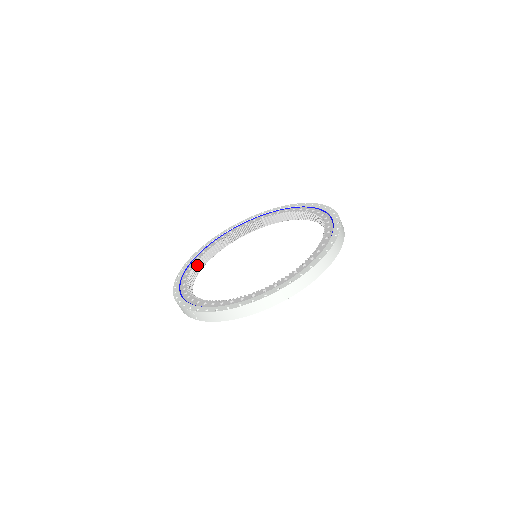
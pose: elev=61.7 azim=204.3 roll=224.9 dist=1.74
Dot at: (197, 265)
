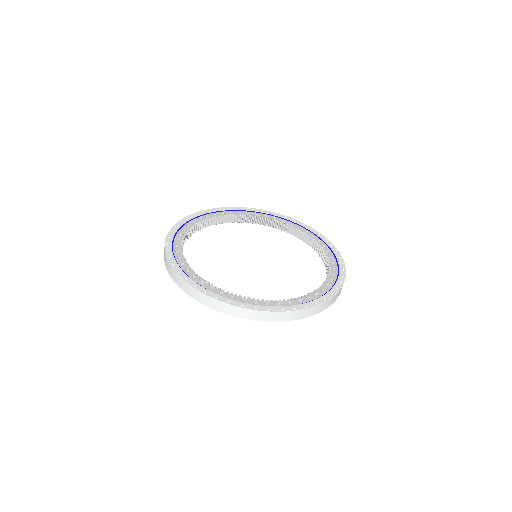
Dot at: (196, 226)
